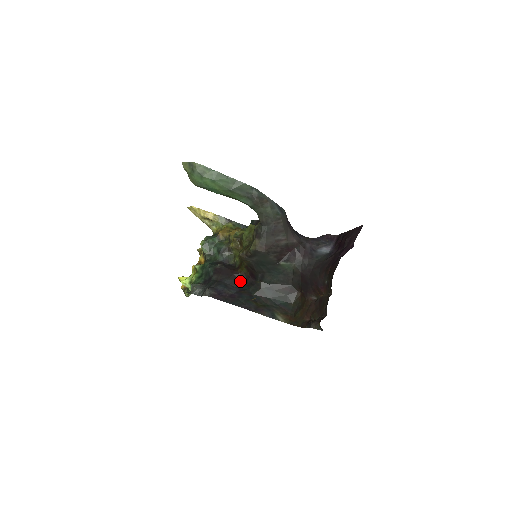
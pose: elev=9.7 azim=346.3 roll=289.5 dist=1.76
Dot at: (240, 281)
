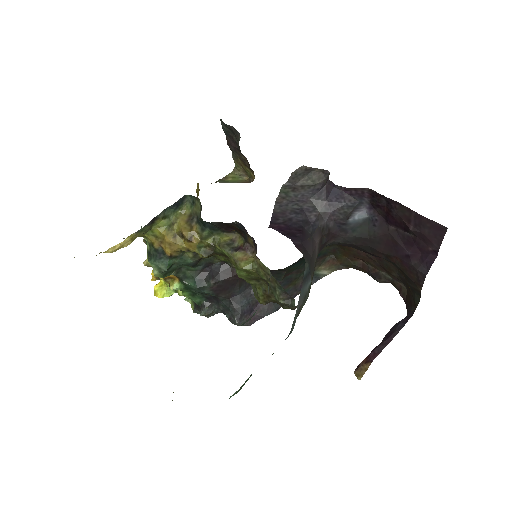
Dot at: occluded
